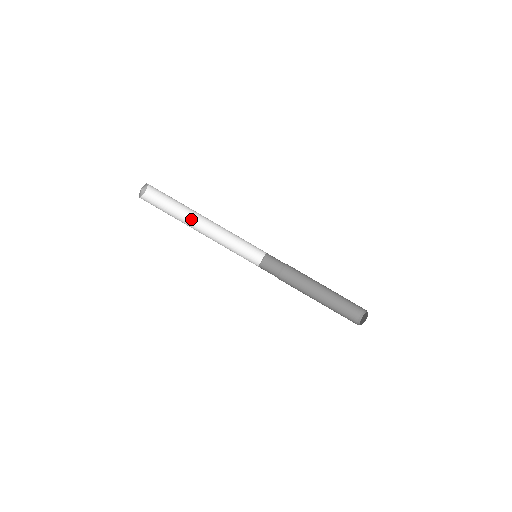
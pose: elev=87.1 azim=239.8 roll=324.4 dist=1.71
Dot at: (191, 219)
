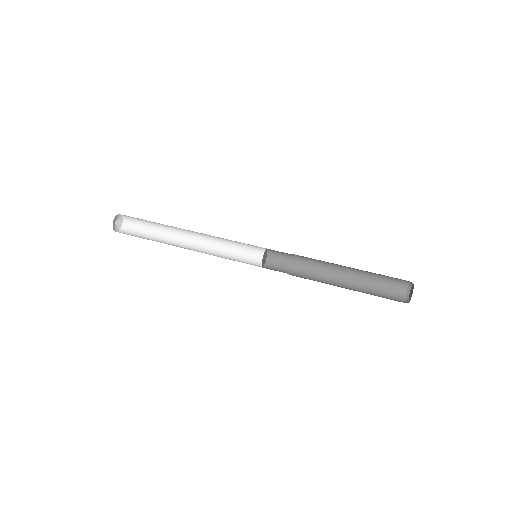
Dot at: (177, 236)
